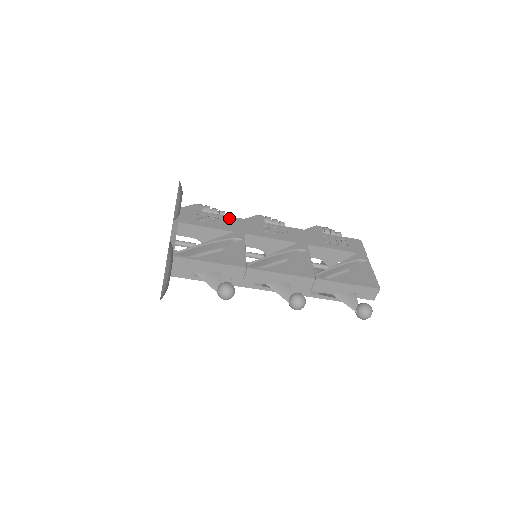
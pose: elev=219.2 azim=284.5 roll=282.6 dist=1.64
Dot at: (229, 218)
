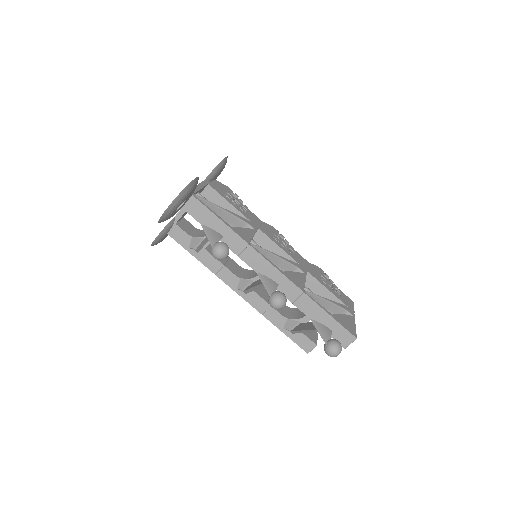
Dot at: (250, 212)
